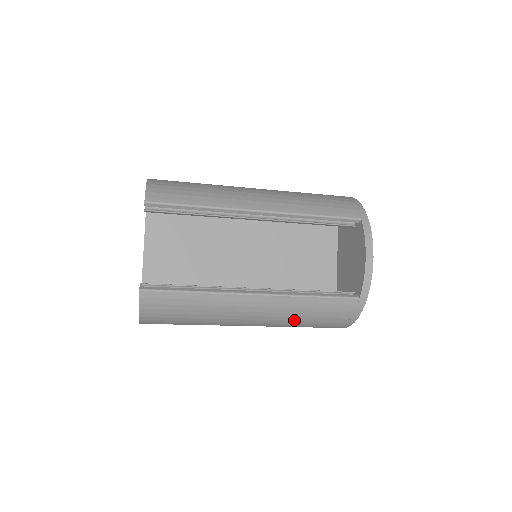
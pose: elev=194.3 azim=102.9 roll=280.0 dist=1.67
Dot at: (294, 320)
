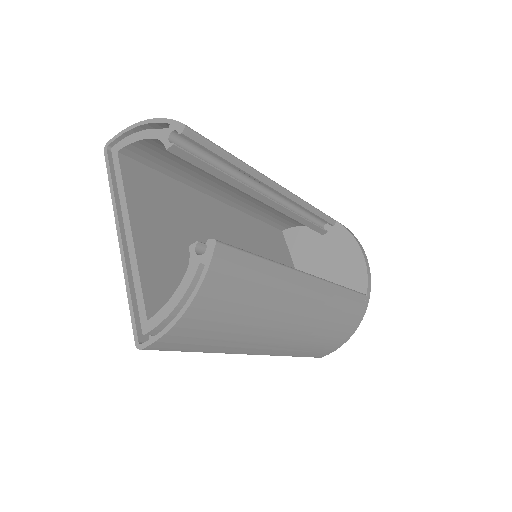
Dot at: (321, 327)
